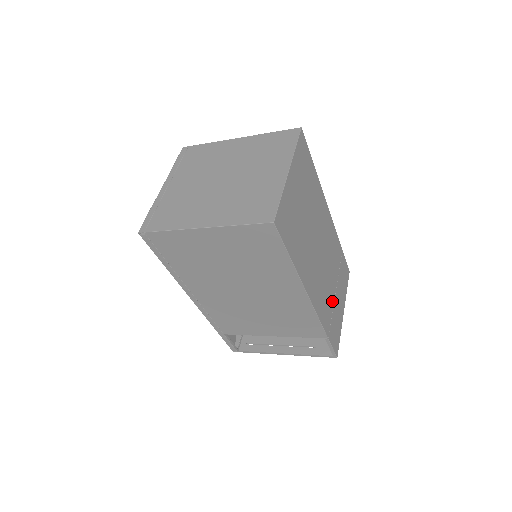
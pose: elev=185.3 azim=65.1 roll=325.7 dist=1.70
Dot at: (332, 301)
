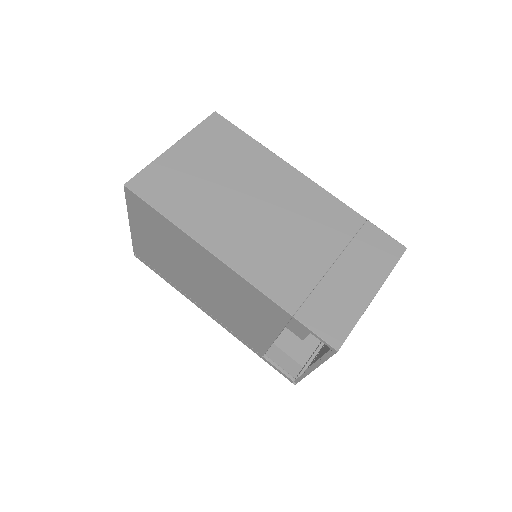
Dot at: (315, 274)
